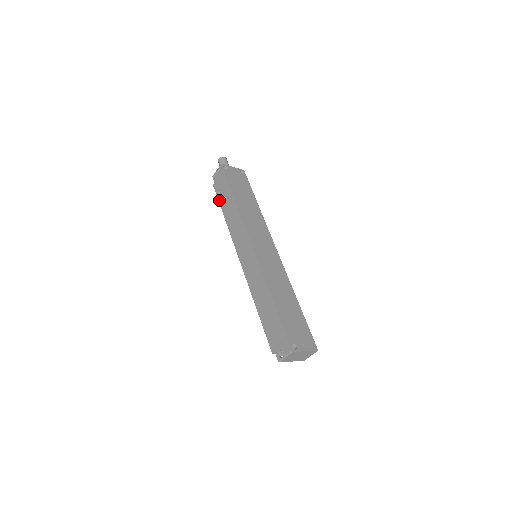
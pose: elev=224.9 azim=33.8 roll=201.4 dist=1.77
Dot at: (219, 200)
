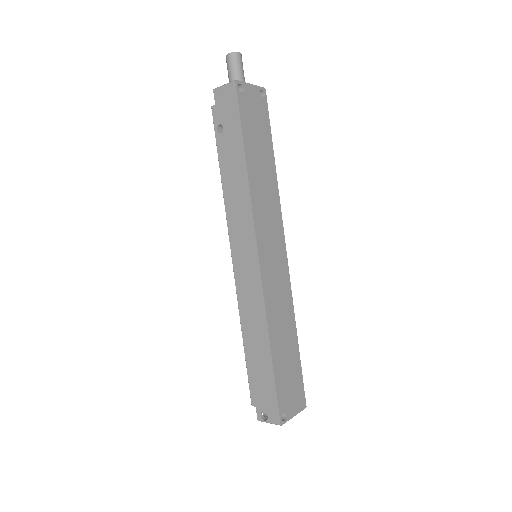
Dot at: (218, 143)
